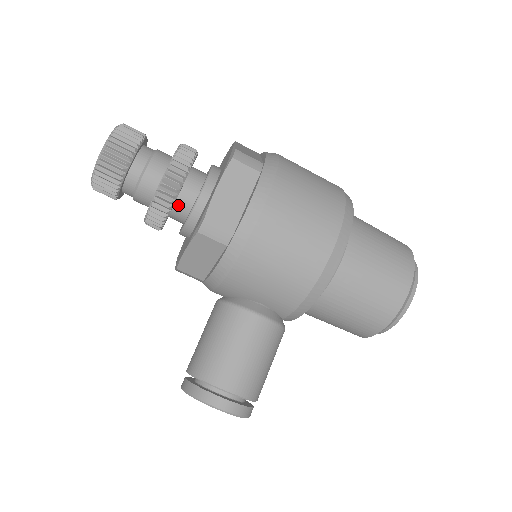
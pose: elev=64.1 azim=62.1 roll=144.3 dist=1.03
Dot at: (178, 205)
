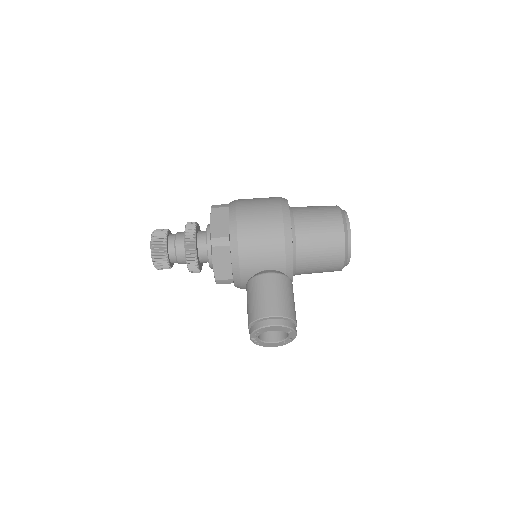
Dot at: (200, 249)
